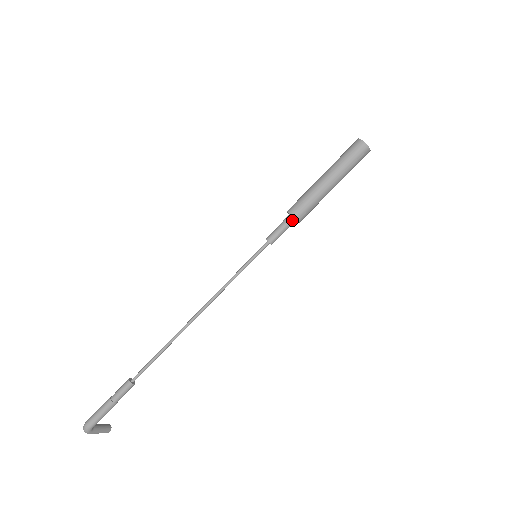
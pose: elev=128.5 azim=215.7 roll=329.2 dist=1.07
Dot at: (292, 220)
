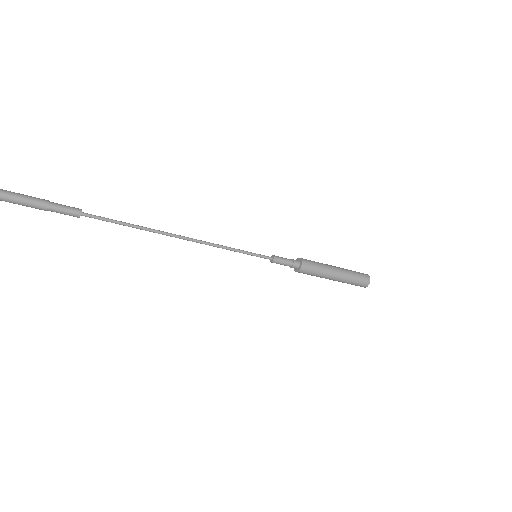
Dot at: (298, 264)
